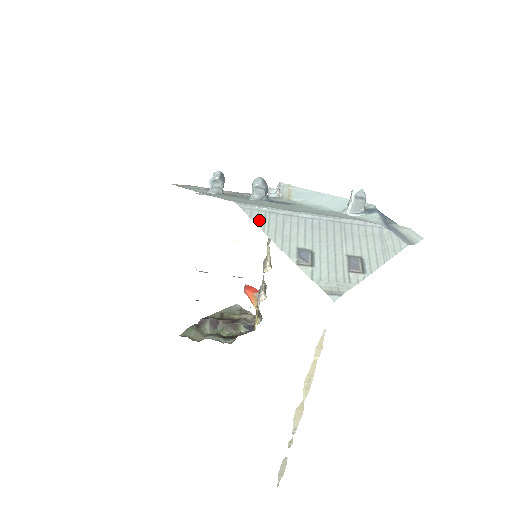
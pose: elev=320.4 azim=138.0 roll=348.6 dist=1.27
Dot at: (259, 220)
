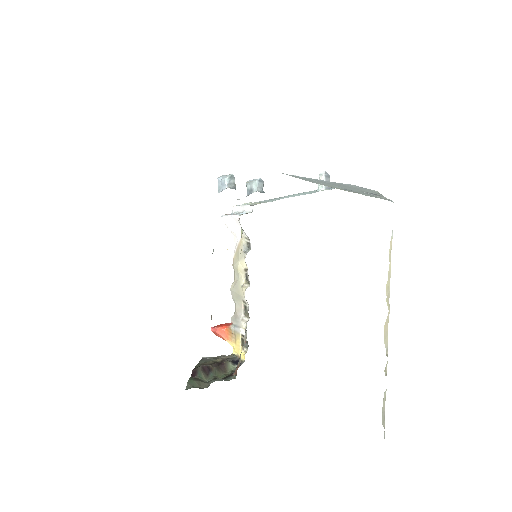
Dot at: (303, 179)
